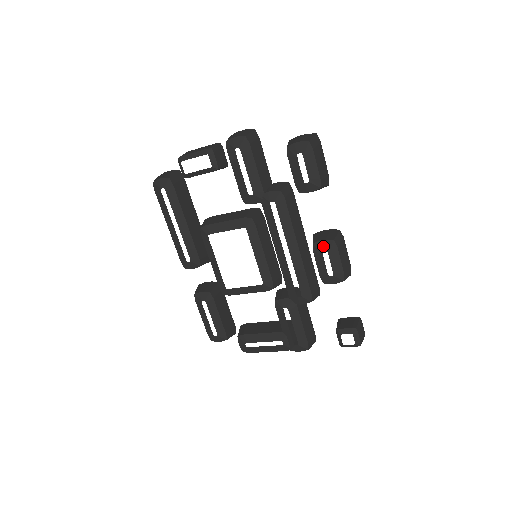
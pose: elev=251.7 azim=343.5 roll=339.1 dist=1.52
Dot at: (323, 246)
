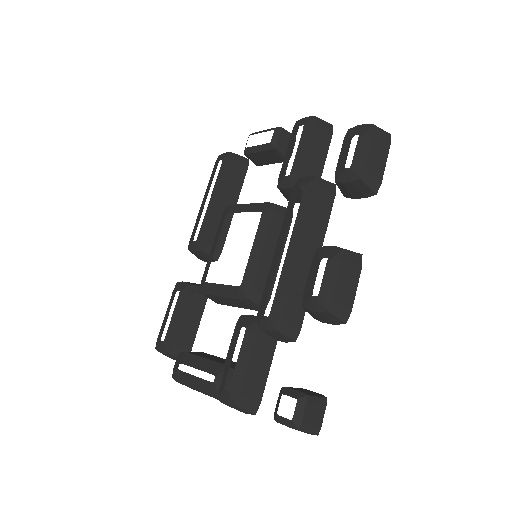
Dot at: (327, 253)
